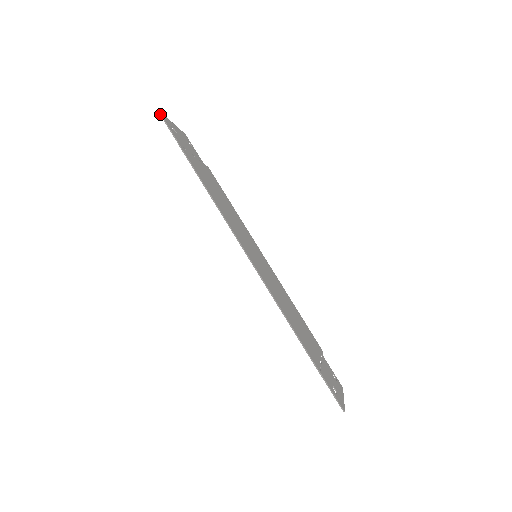
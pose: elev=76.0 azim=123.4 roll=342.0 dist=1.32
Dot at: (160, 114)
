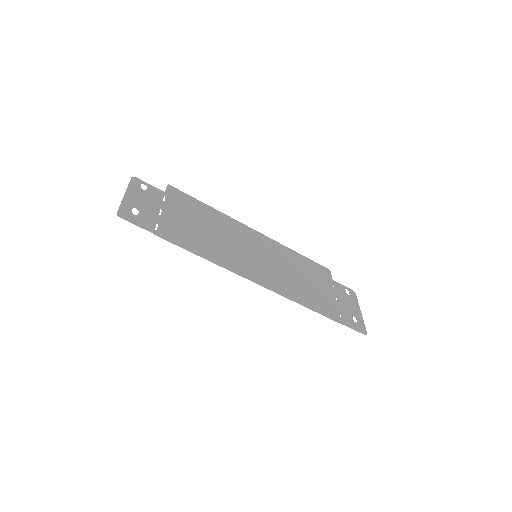
Dot at: occluded
